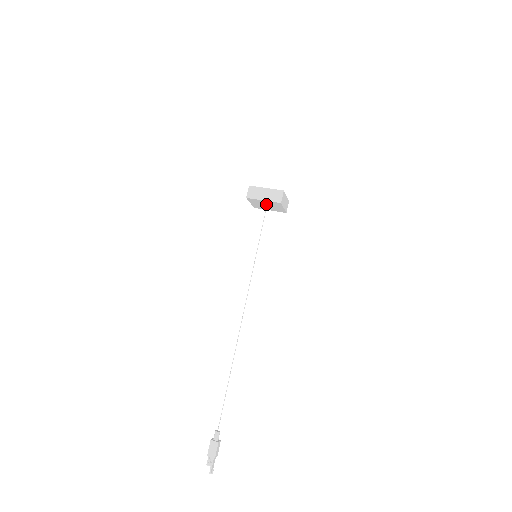
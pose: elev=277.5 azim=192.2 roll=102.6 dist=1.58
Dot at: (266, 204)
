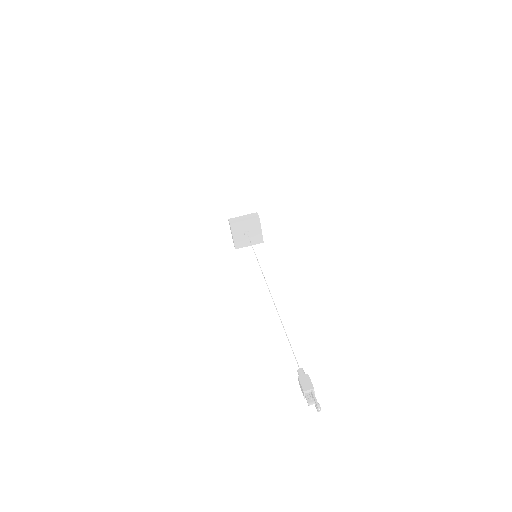
Dot at: (246, 230)
